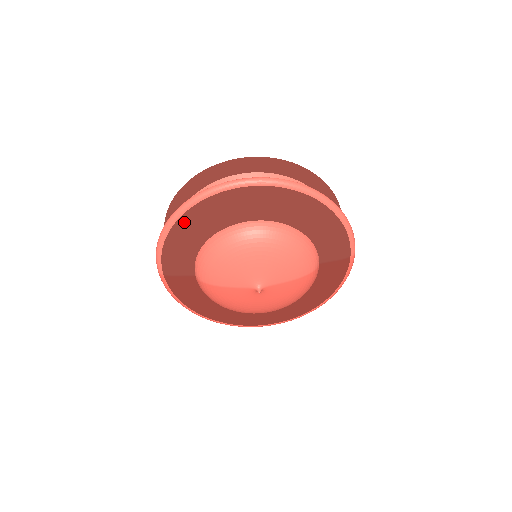
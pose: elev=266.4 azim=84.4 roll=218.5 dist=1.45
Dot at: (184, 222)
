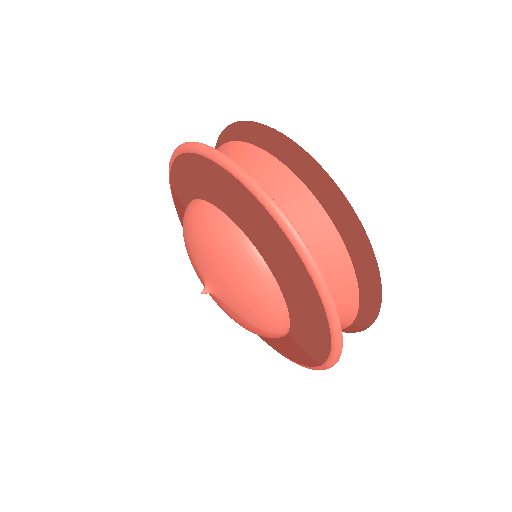
Dot at: (193, 161)
